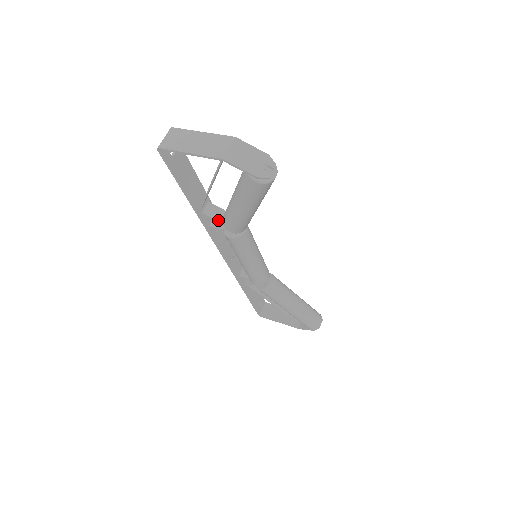
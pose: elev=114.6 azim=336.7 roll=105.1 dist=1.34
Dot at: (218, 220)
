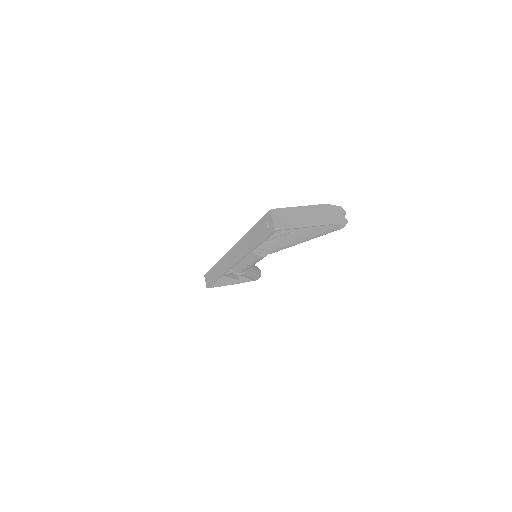
Dot at: (259, 249)
